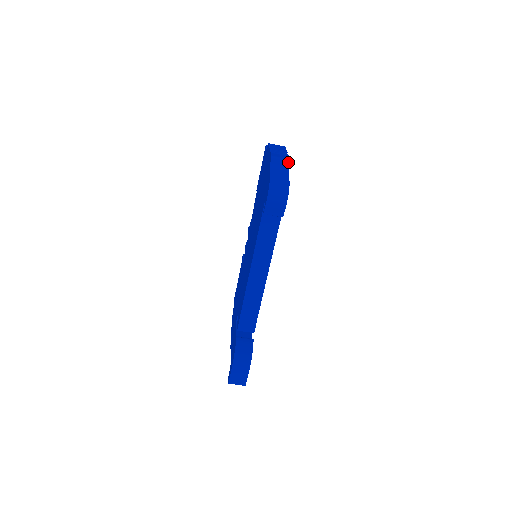
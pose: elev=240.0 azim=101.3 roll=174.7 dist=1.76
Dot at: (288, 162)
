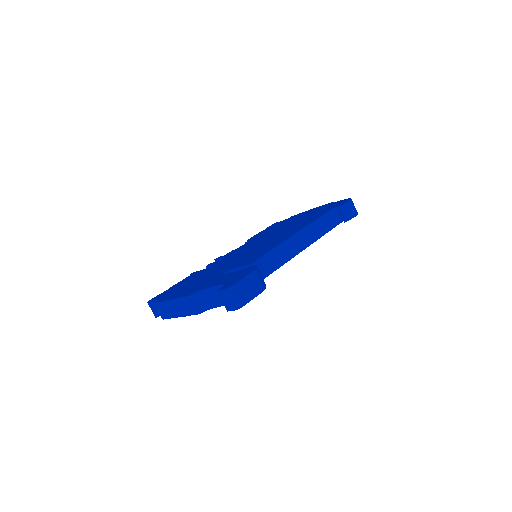
Dot at: occluded
